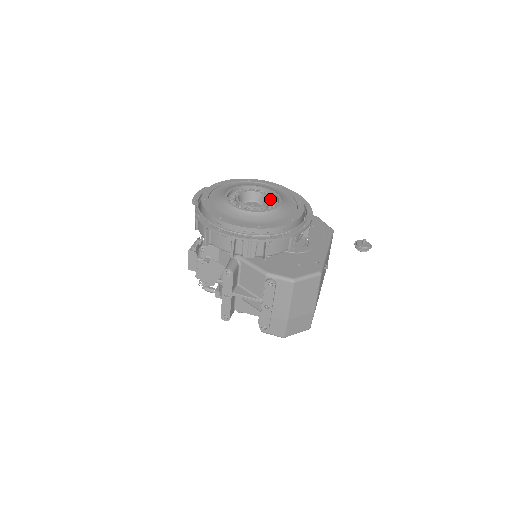
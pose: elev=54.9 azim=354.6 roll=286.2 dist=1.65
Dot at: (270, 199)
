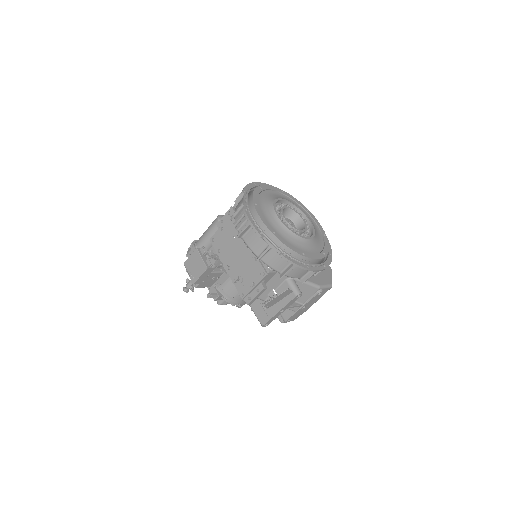
Dot at: (301, 215)
